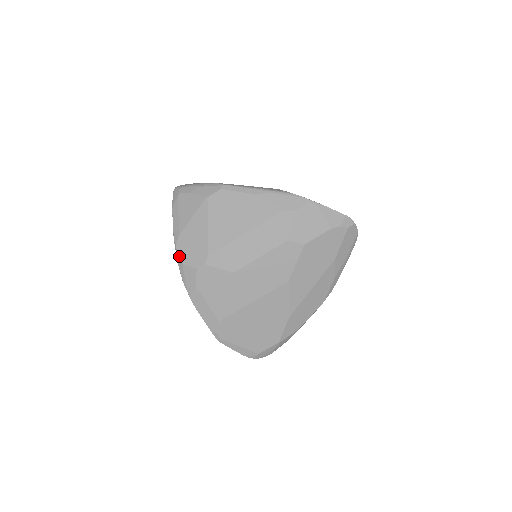
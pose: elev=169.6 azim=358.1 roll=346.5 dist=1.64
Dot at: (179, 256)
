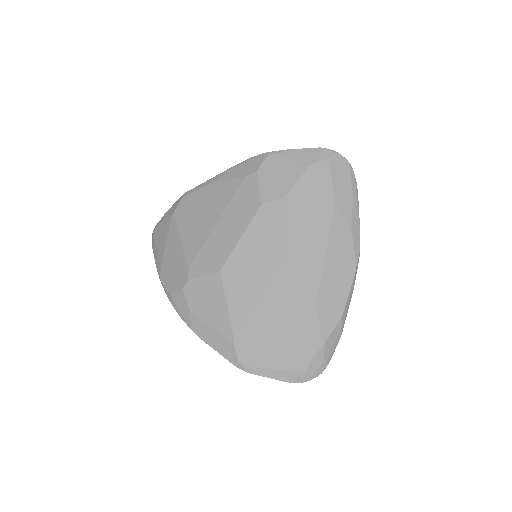
Dot at: (165, 288)
